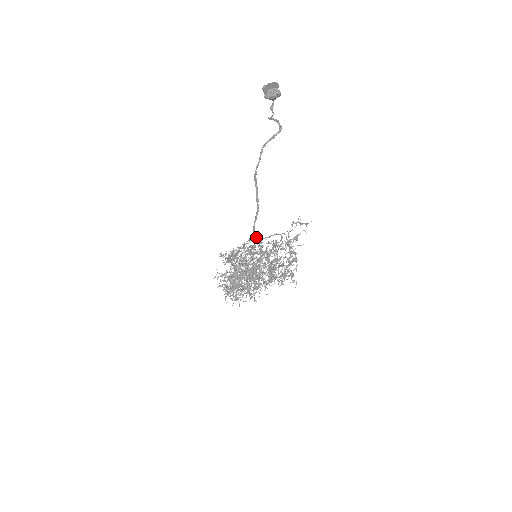
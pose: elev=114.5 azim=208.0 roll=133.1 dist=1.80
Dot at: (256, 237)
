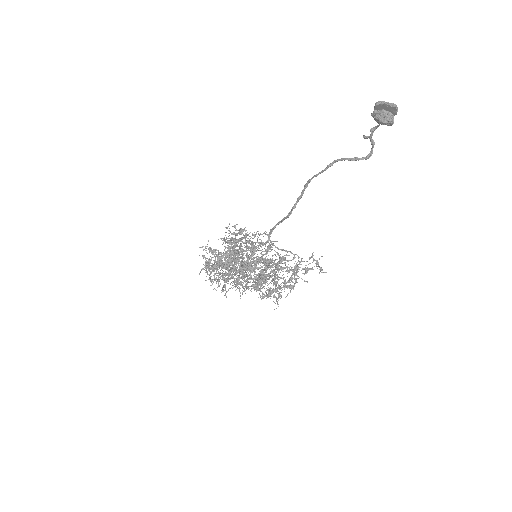
Dot at: (269, 238)
